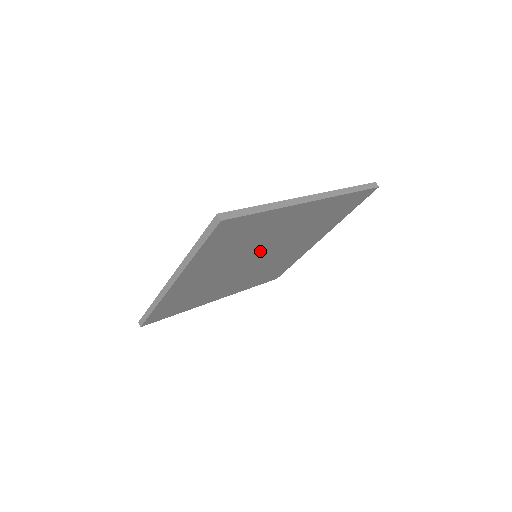
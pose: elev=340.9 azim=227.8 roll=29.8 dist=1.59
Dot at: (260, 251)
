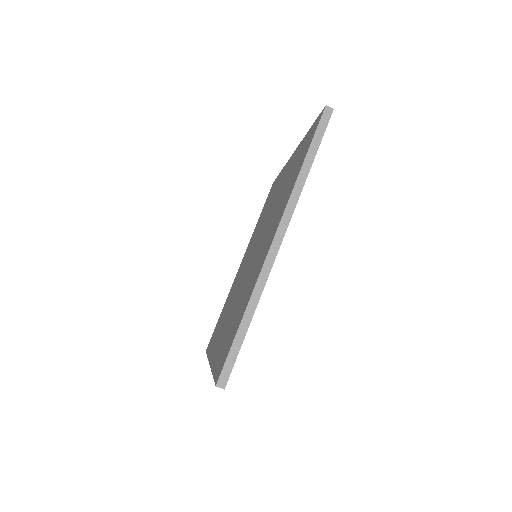
Dot at: occluded
